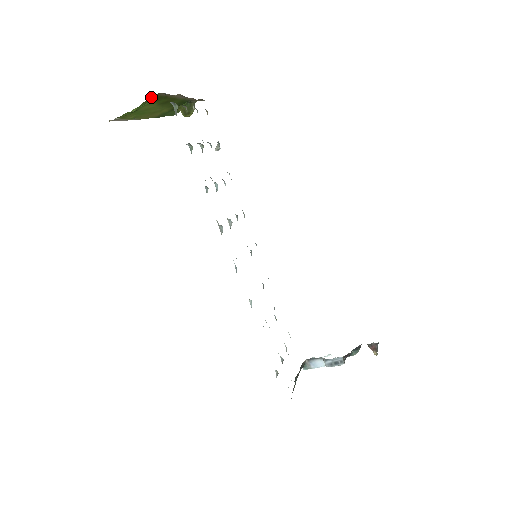
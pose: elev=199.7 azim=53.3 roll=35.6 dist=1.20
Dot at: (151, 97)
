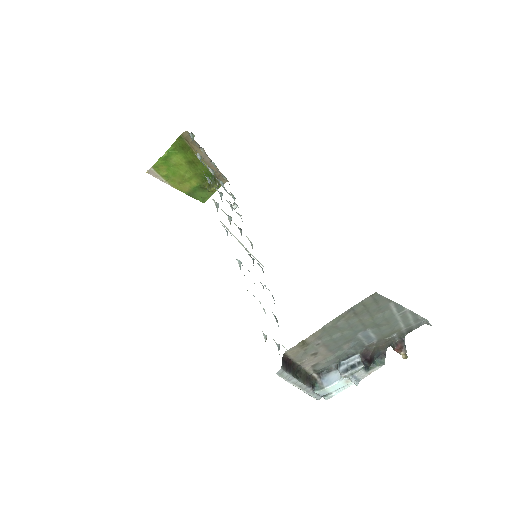
Dot at: (178, 140)
